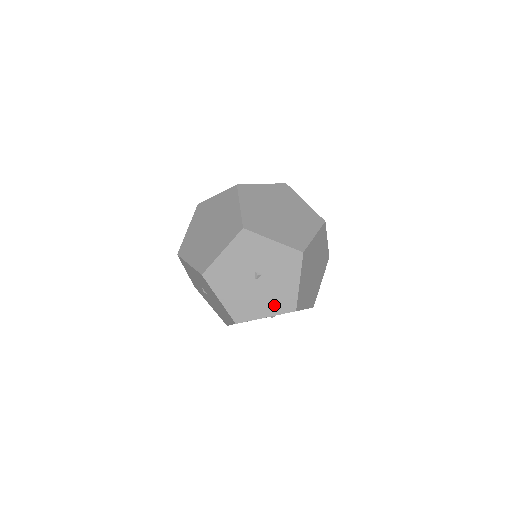
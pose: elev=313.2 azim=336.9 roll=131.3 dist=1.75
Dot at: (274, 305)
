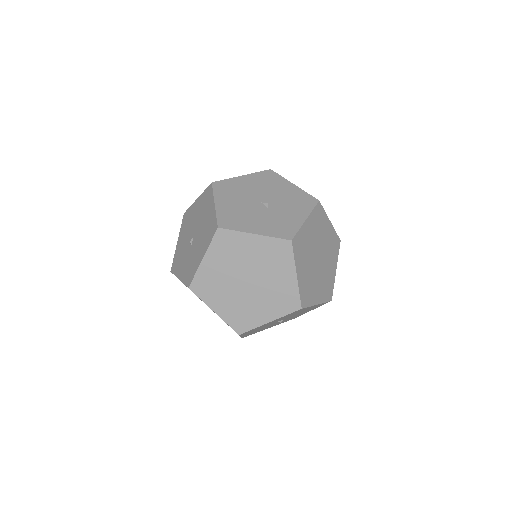
Dot at: occluded
